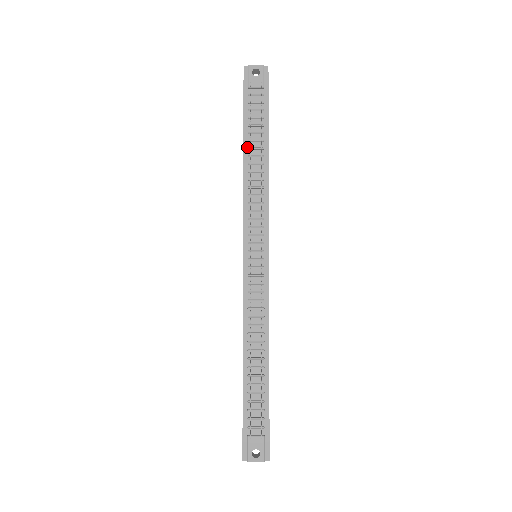
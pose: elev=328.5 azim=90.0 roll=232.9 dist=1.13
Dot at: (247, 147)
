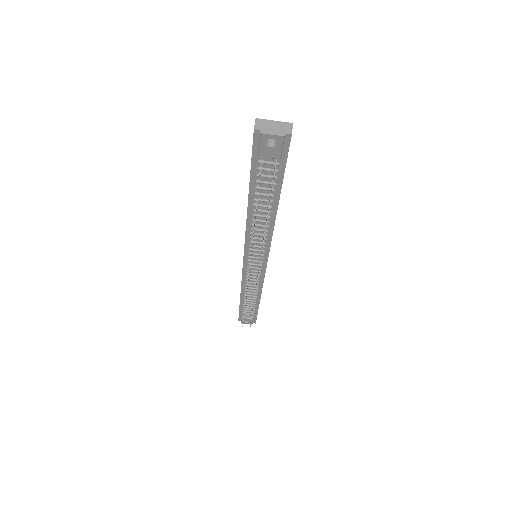
Dot at: (252, 203)
